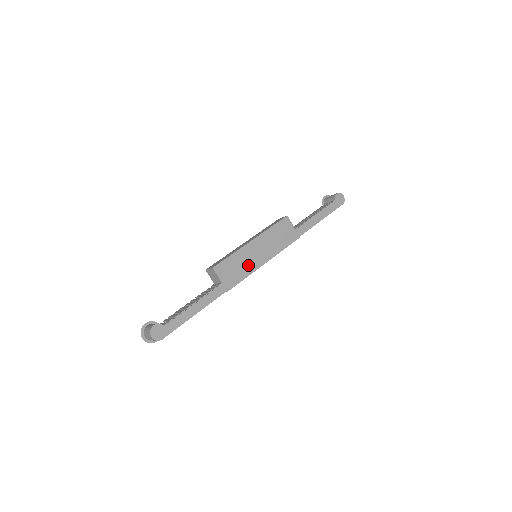
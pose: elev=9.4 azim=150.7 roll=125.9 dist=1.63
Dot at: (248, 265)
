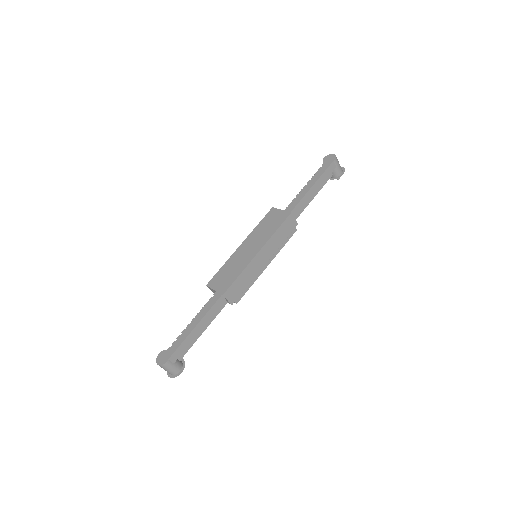
Dot at: (240, 265)
